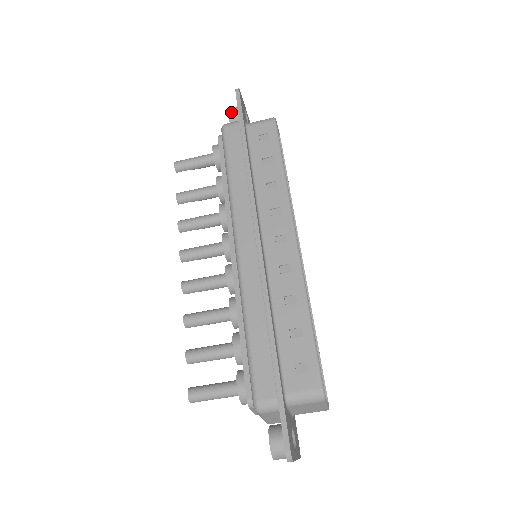
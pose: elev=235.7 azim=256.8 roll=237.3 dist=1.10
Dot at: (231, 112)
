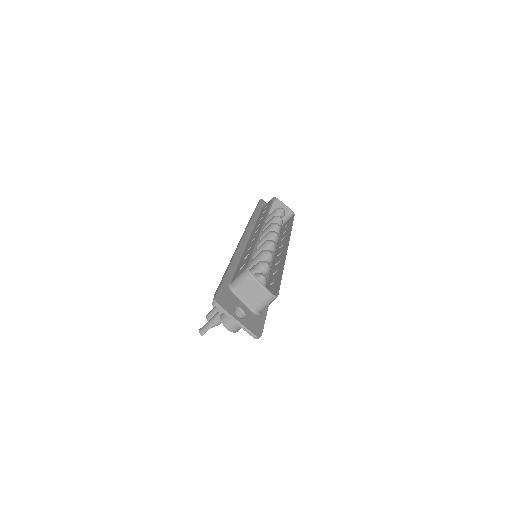
Dot at: occluded
